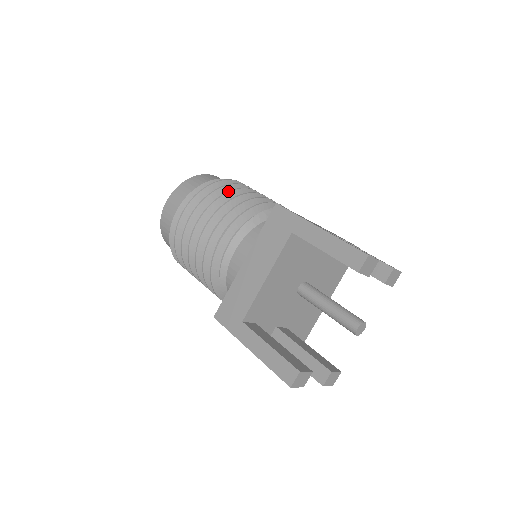
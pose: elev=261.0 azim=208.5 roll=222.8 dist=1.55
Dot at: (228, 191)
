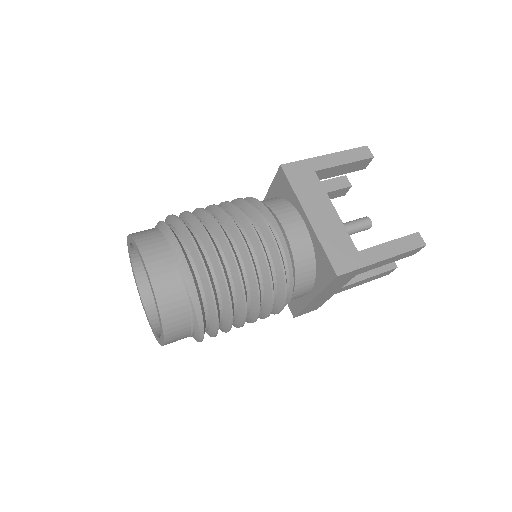
Dot at: (202, 208)
